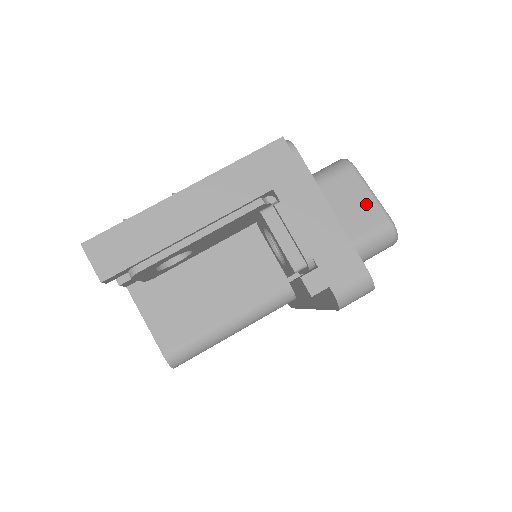
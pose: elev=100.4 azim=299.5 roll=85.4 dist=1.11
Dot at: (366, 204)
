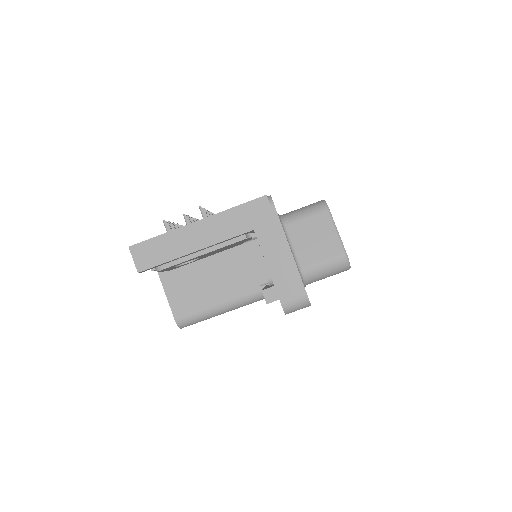
Dot at: (331, 239)
